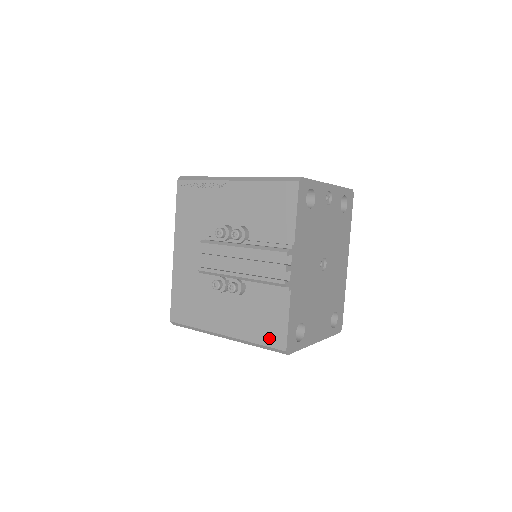
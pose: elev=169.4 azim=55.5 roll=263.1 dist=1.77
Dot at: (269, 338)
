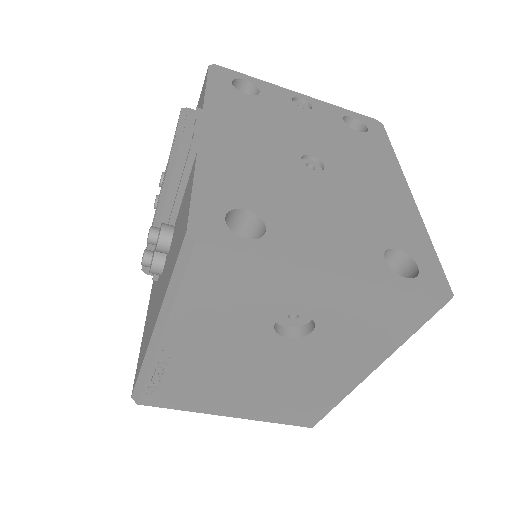
Dot at: (177, 248)
